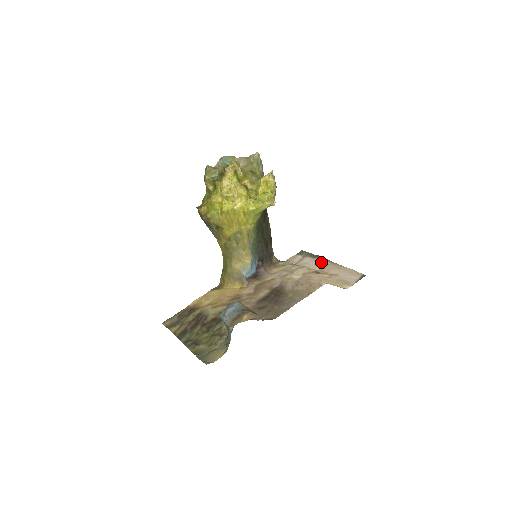
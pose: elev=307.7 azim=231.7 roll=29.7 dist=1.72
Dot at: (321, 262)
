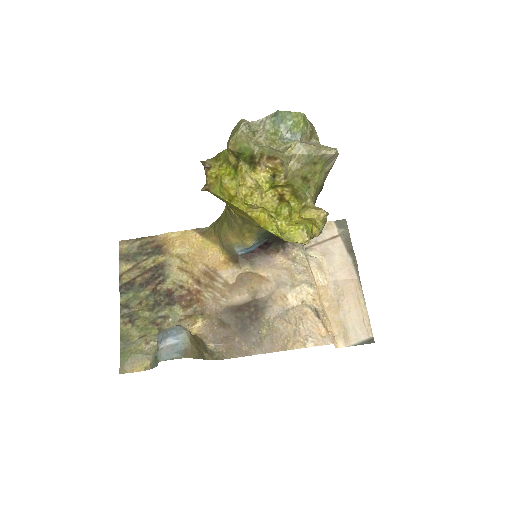
Dot at: (349, 267)
